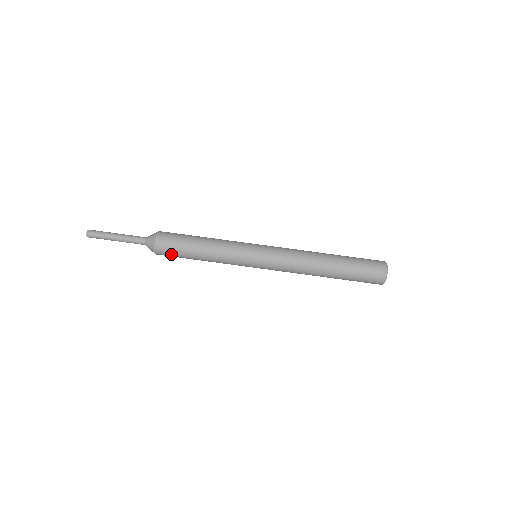
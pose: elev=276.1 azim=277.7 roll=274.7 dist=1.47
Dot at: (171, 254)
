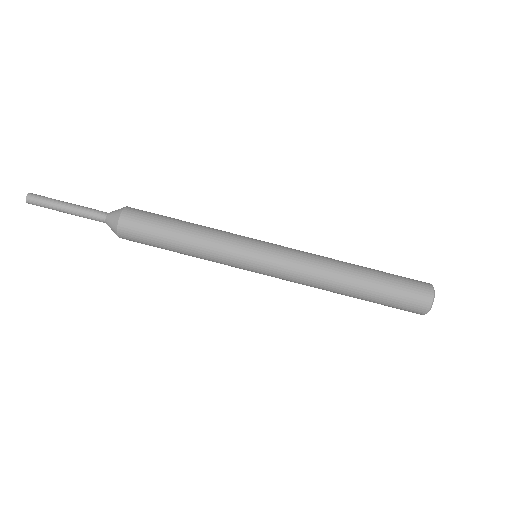
Dot at: (141, 243)
